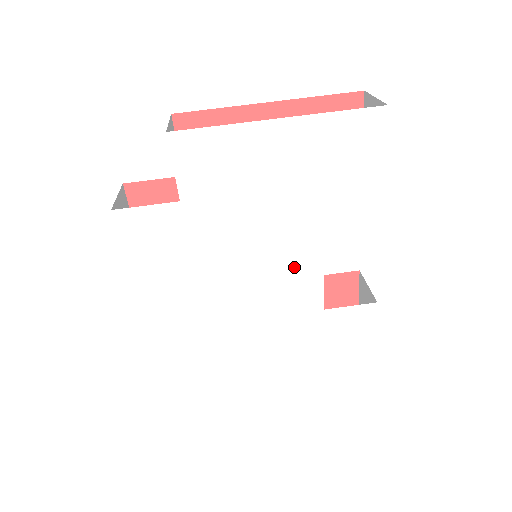
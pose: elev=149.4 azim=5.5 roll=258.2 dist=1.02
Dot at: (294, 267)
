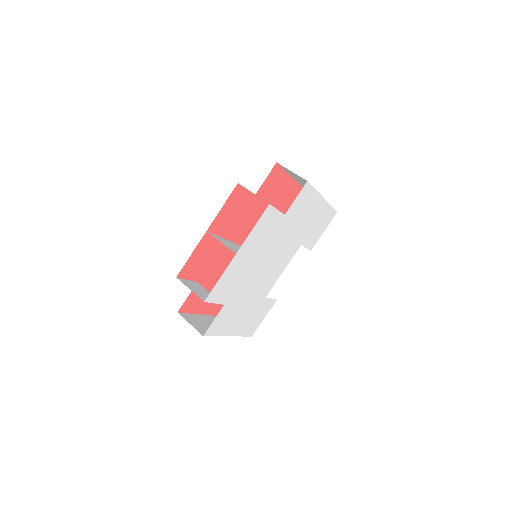
Dot at: (277, 269)
